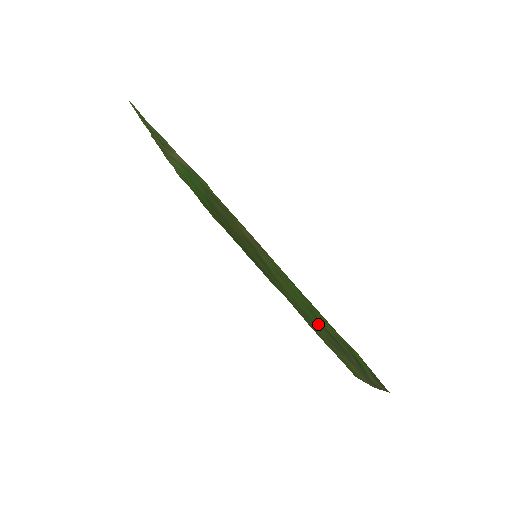
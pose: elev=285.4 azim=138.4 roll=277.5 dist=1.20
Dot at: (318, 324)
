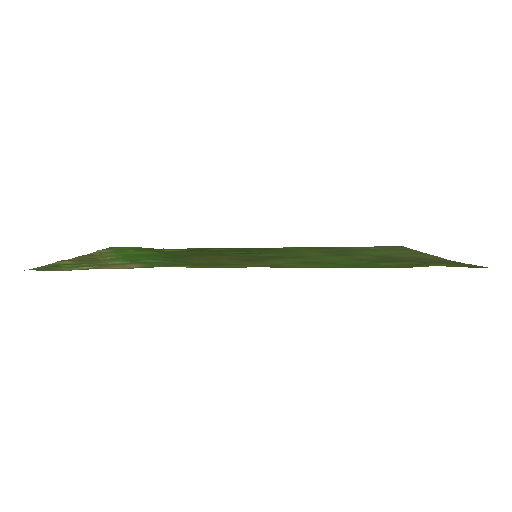
Dot at: (365, 260)
